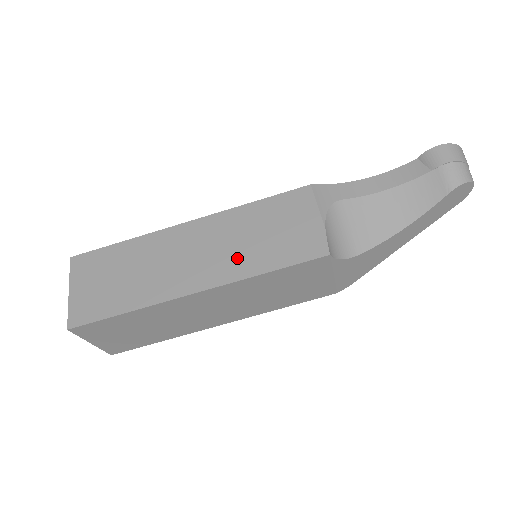
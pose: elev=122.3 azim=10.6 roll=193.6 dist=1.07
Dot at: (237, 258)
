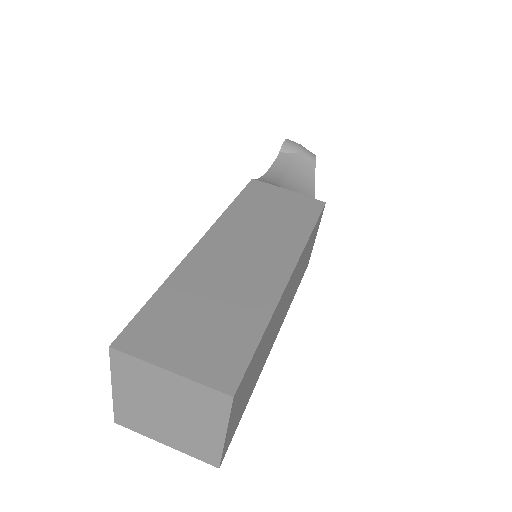
Dot at: (281, 235)
